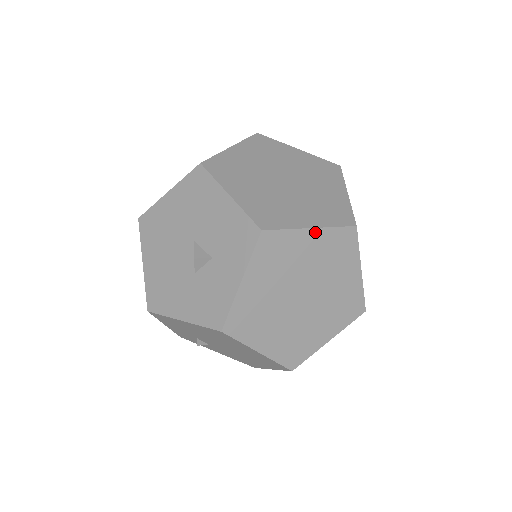
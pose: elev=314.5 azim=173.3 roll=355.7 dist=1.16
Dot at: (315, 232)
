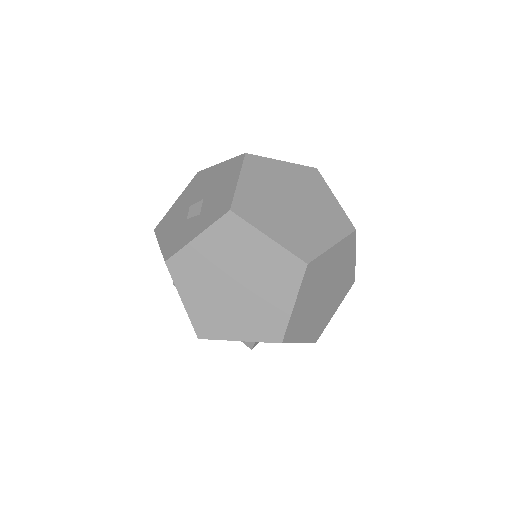
Dot at: (270, 242)
